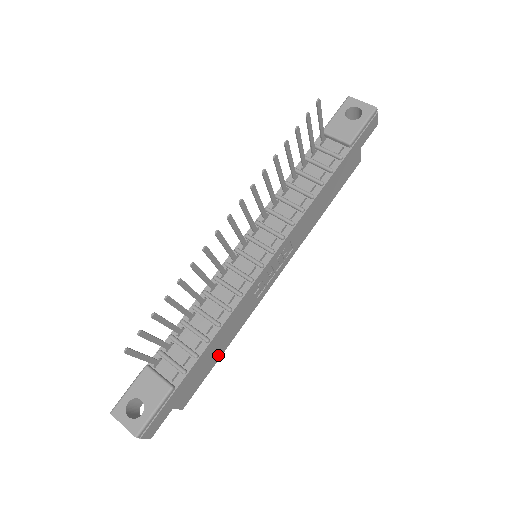
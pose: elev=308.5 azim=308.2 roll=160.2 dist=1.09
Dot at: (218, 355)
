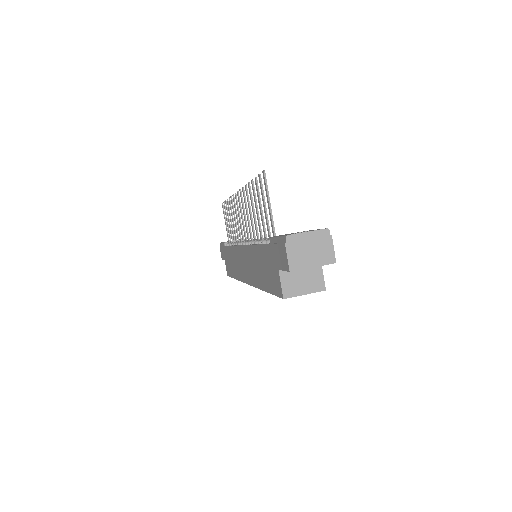
Dot at: occluded
